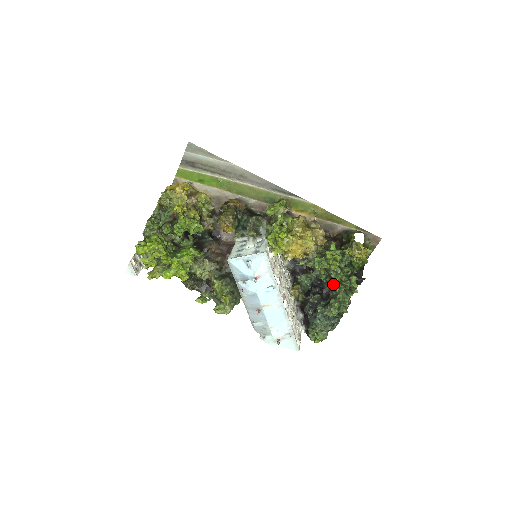
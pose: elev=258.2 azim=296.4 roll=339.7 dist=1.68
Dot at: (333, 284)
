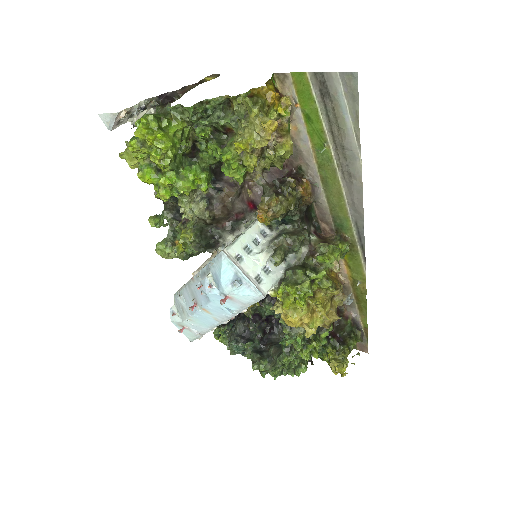
Dot at: (283, 360)
